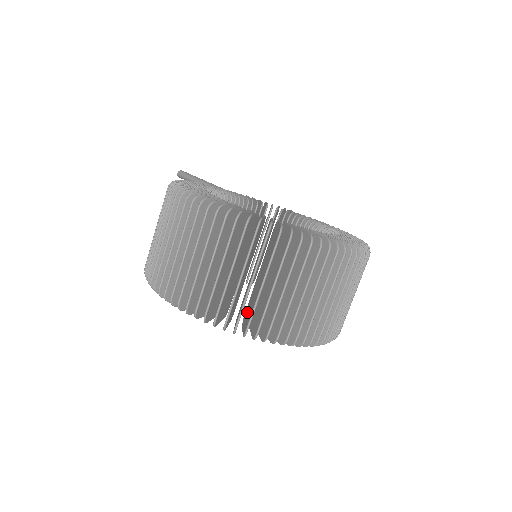
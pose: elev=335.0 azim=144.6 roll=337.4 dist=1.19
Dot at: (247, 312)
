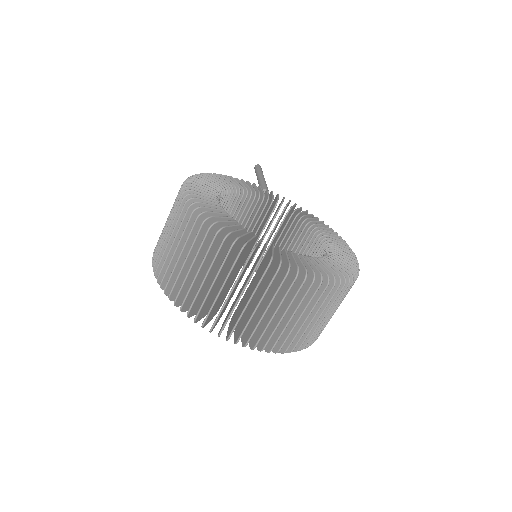
Dot at: occluded
